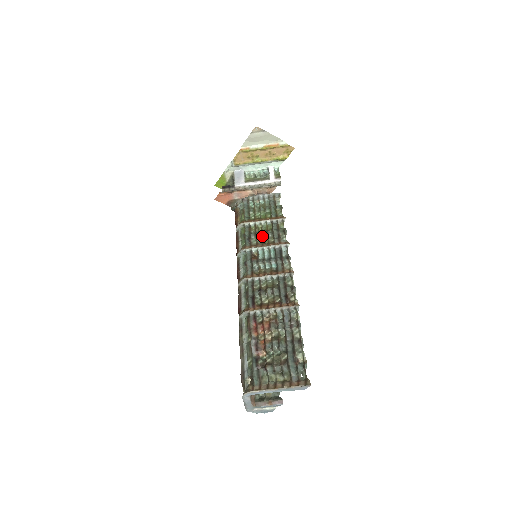
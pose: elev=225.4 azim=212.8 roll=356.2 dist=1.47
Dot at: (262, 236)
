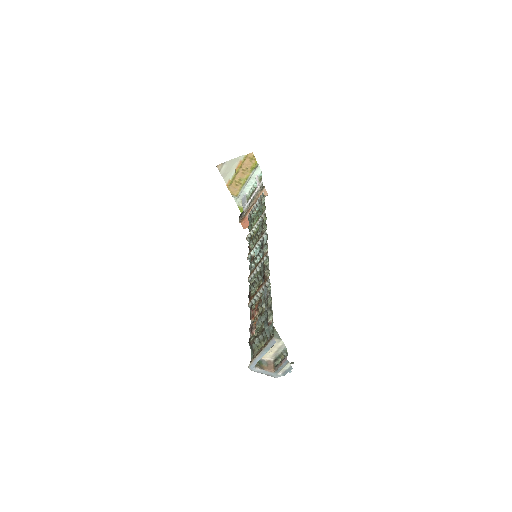
Dot at: (255, 238)
